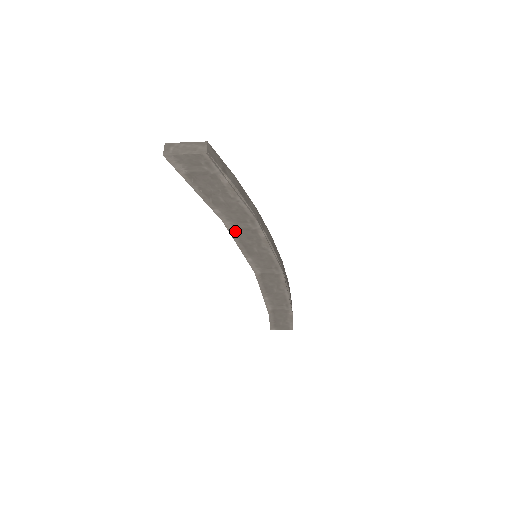
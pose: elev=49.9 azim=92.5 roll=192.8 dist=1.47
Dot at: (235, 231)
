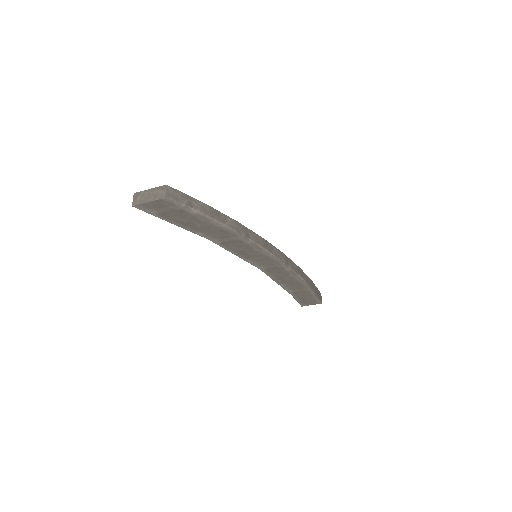
Dot at: (224, 244)
